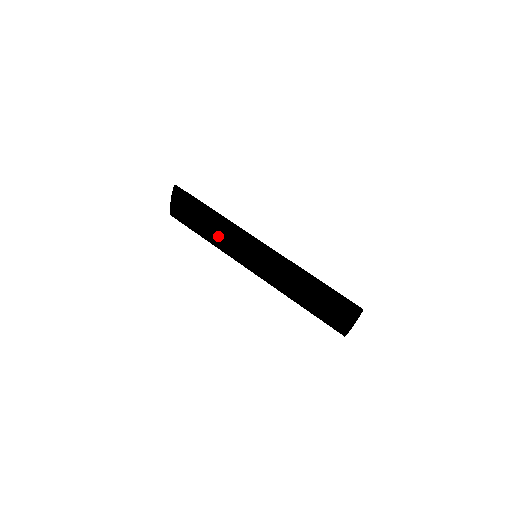
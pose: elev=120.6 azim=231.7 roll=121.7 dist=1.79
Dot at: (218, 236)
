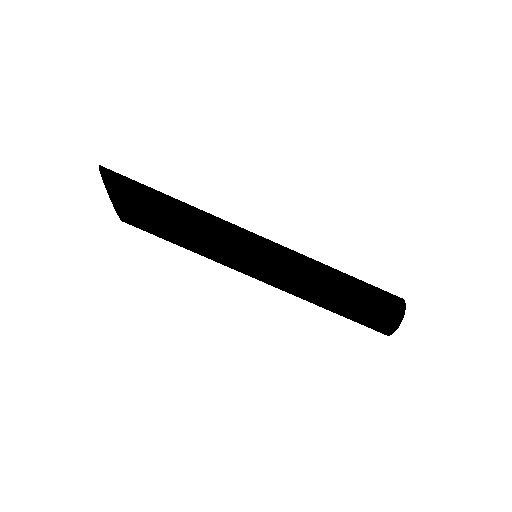
Dot at: (198, 253)
